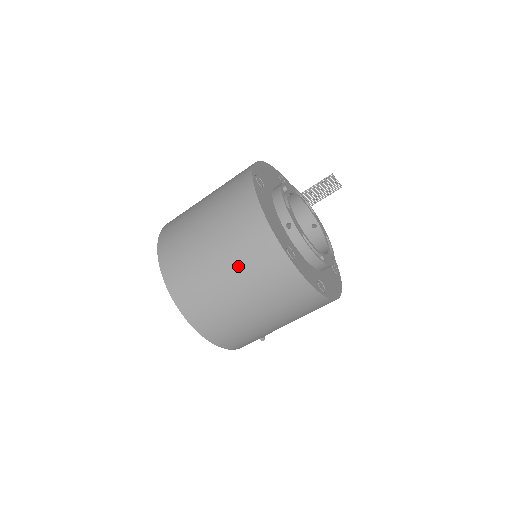
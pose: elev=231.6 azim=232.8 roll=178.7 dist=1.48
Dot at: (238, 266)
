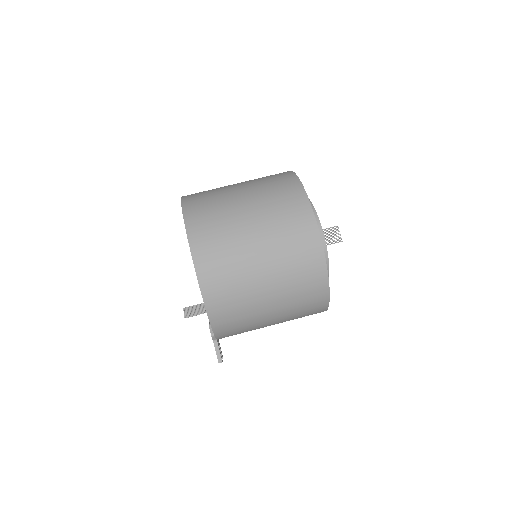
Dot at: (262, 204)
